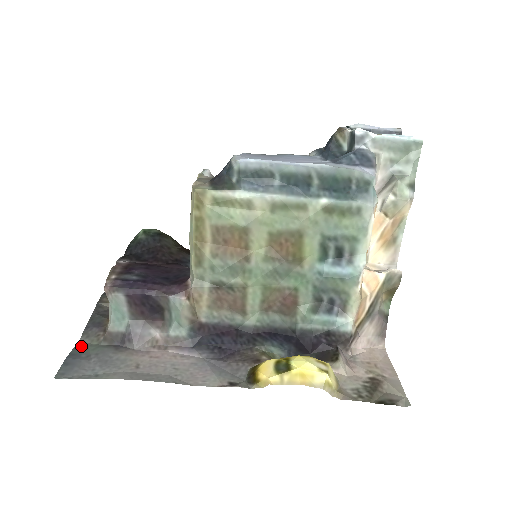
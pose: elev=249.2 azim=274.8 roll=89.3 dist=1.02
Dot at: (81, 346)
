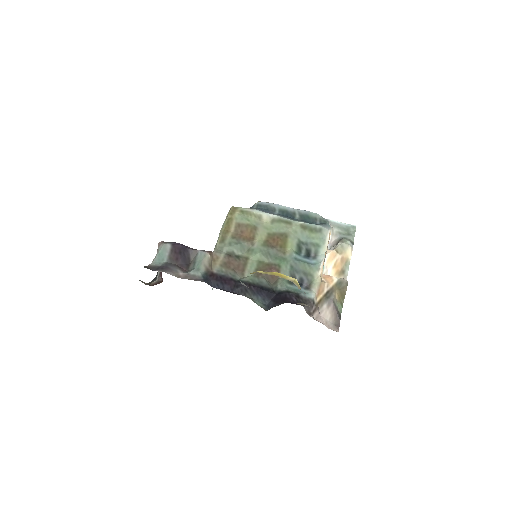
Dot at: occluded
